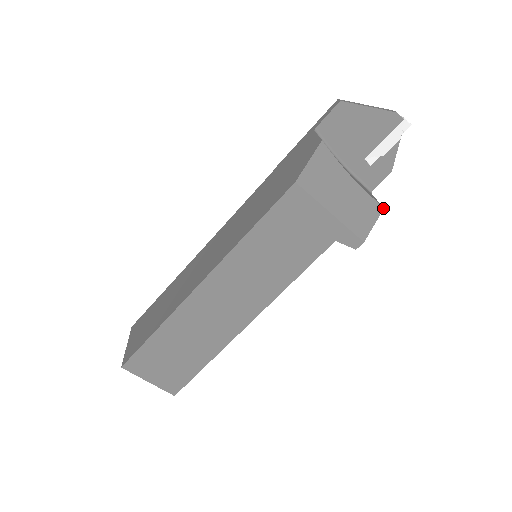
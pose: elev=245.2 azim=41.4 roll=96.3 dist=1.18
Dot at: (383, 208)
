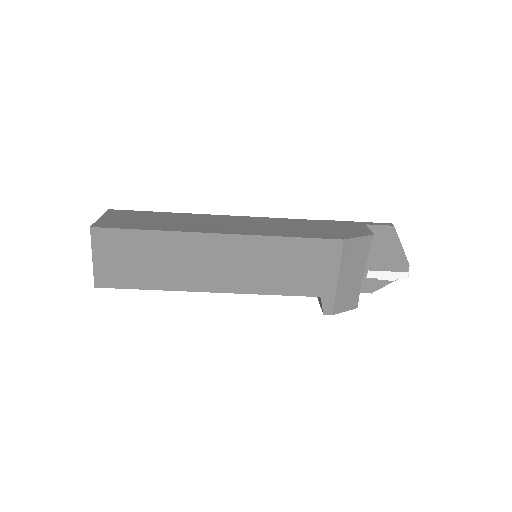
Dot at: (357, 307)
